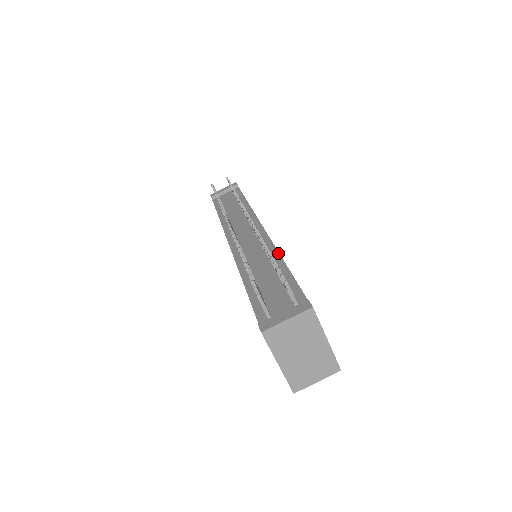
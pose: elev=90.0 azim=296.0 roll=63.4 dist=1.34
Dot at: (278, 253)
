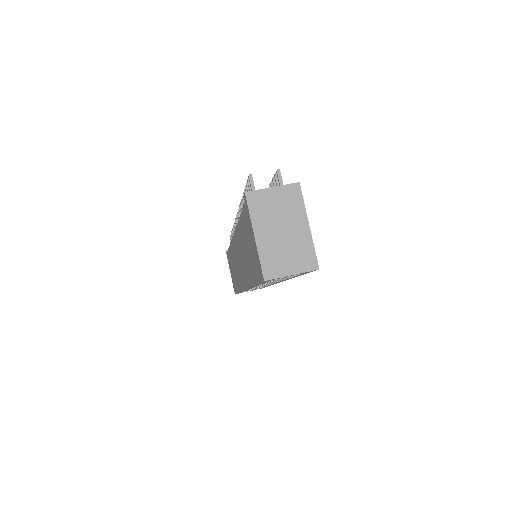
Dot at: occluded
